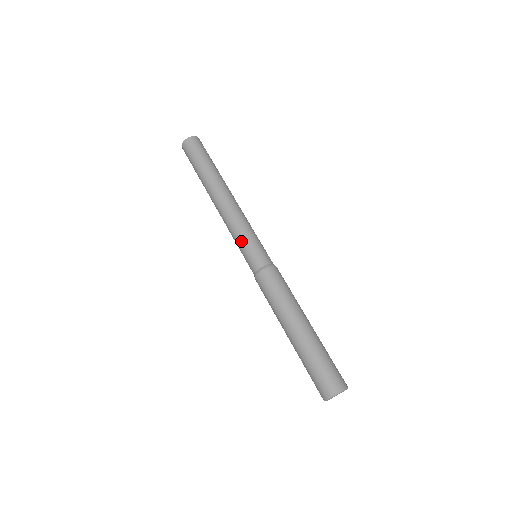
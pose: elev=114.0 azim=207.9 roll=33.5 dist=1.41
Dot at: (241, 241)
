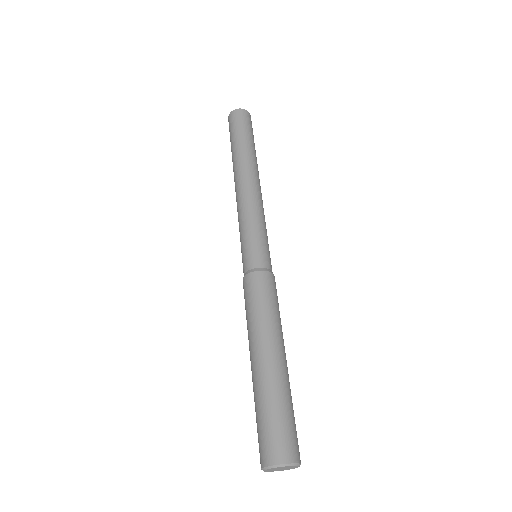
Dot at: (240, 236)
